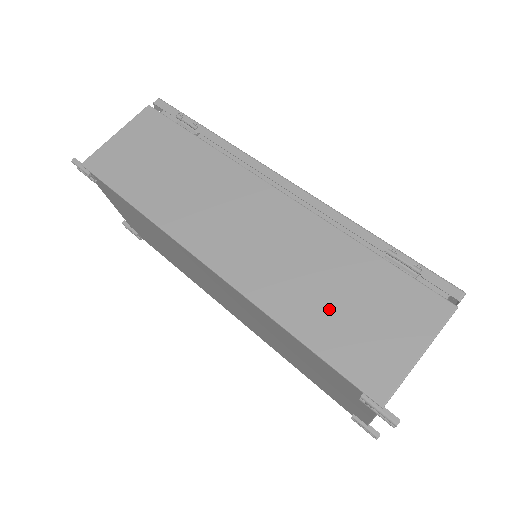
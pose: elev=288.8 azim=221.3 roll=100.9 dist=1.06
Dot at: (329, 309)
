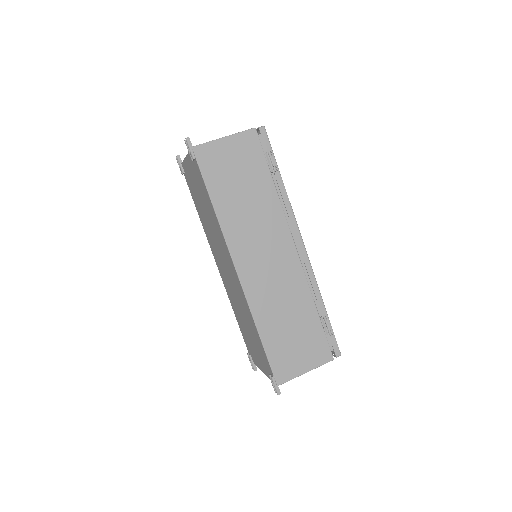
Dot at: (282, 331)
